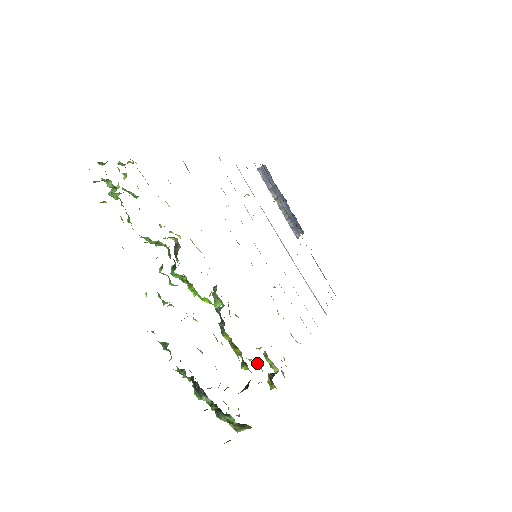
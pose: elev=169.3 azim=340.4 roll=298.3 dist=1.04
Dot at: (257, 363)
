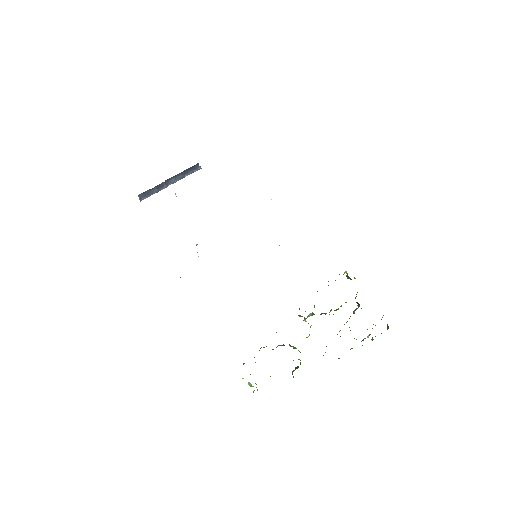
Dot at: occluded
